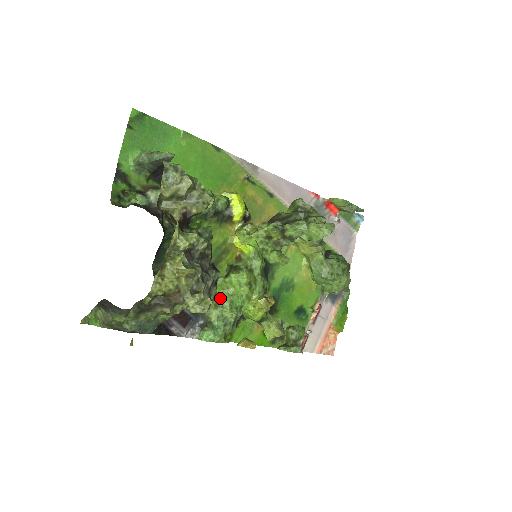
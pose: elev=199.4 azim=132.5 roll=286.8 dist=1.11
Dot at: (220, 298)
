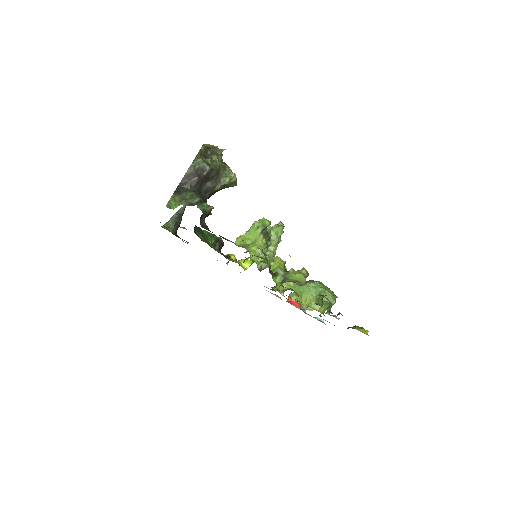
Dot at: occluded
